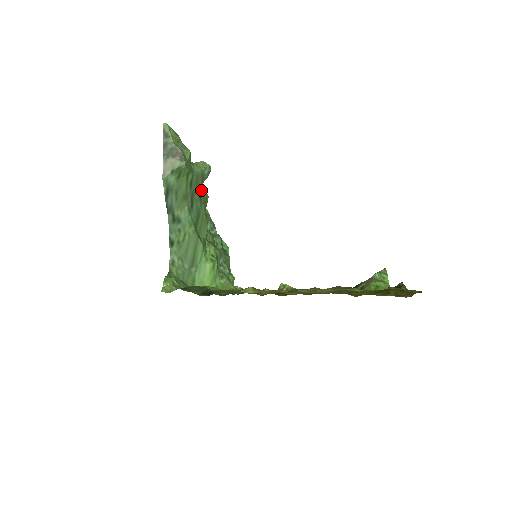
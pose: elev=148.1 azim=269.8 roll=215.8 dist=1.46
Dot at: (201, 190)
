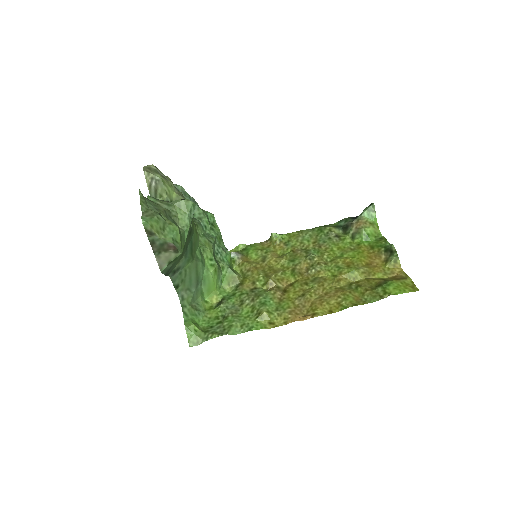
Dot at: (190, 229)
